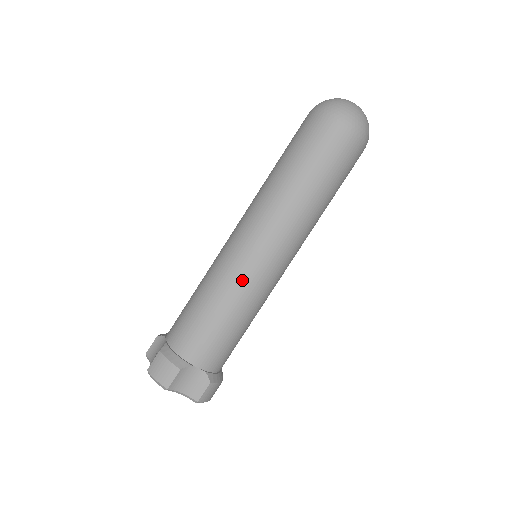
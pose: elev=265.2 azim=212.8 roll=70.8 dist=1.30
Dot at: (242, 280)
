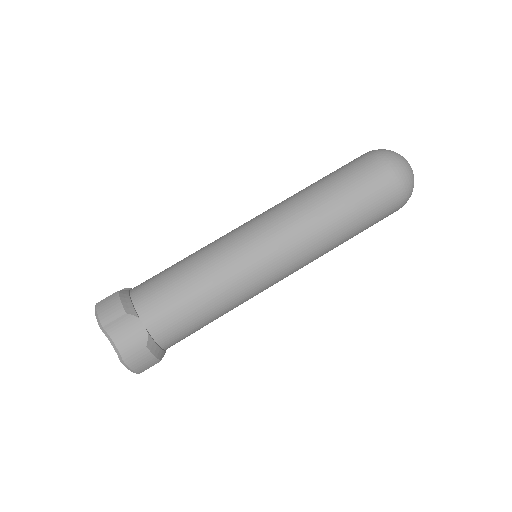
Dot at: (231, 259)
